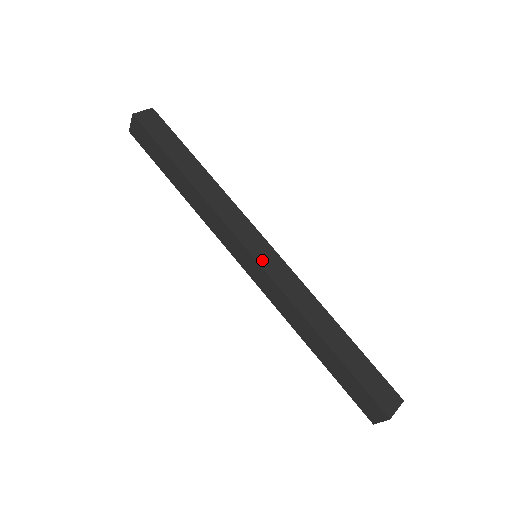
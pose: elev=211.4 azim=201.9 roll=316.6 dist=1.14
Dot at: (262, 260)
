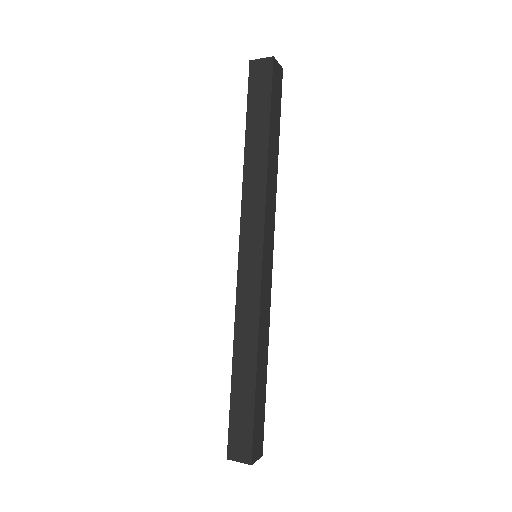
Dot at: (265, 265)
